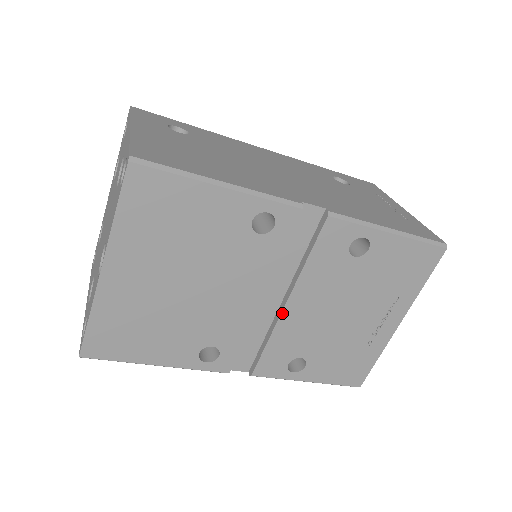
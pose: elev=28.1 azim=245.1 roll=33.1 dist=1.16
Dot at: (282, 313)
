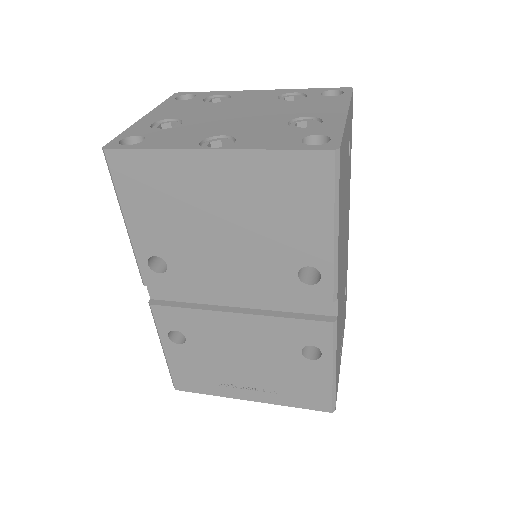
Dot at: (225, 312)
